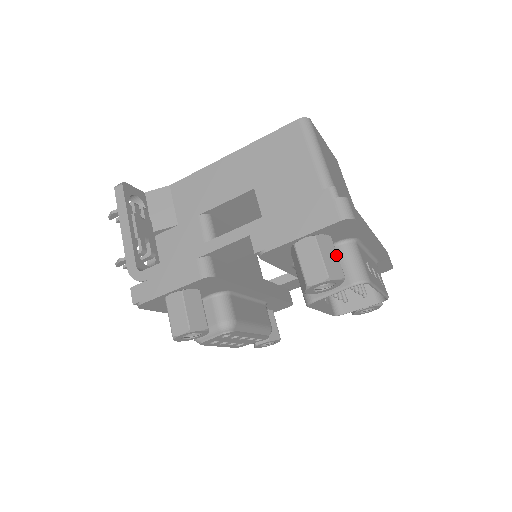
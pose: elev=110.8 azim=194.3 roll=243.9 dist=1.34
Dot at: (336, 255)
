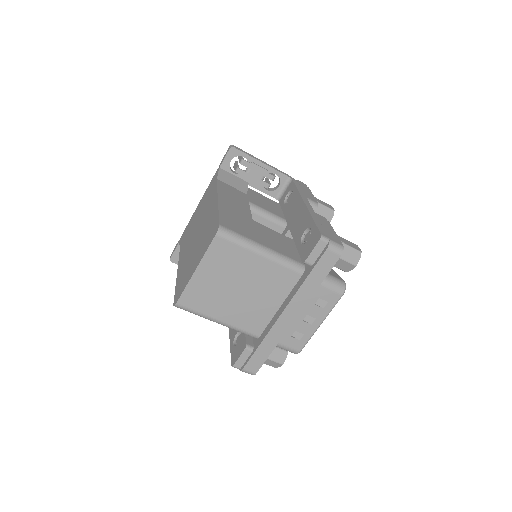
Dot at: (270, 360)
